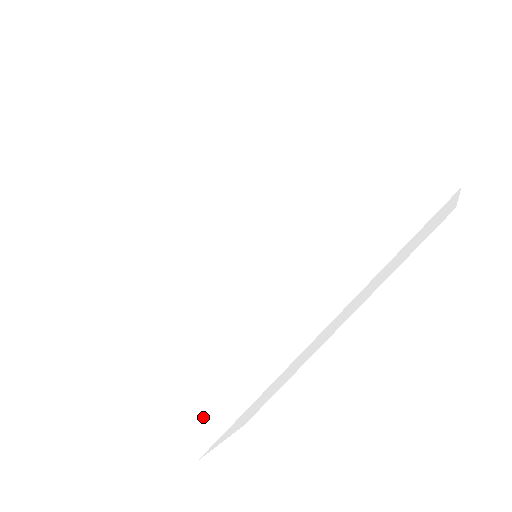
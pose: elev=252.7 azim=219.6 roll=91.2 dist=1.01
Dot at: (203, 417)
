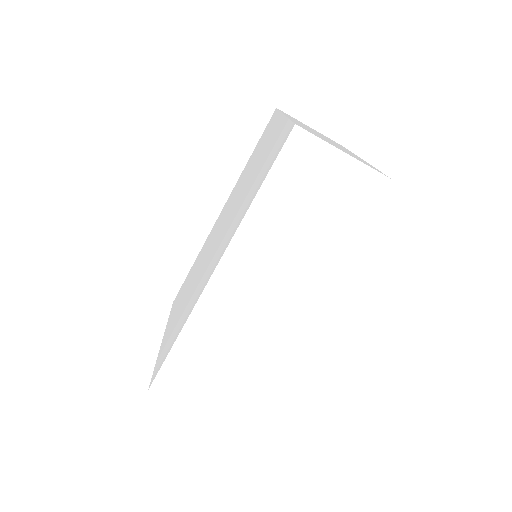
Dot at: (164, 355)
